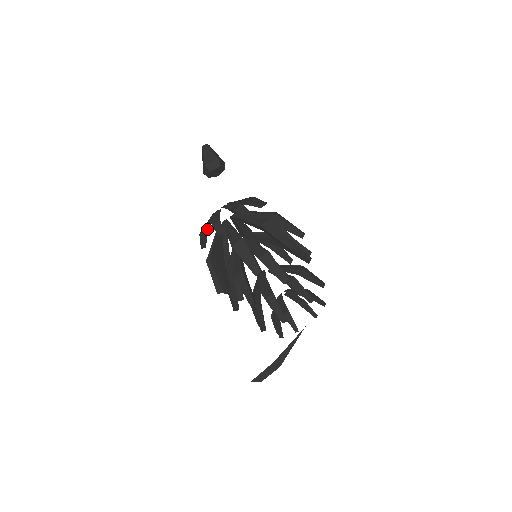
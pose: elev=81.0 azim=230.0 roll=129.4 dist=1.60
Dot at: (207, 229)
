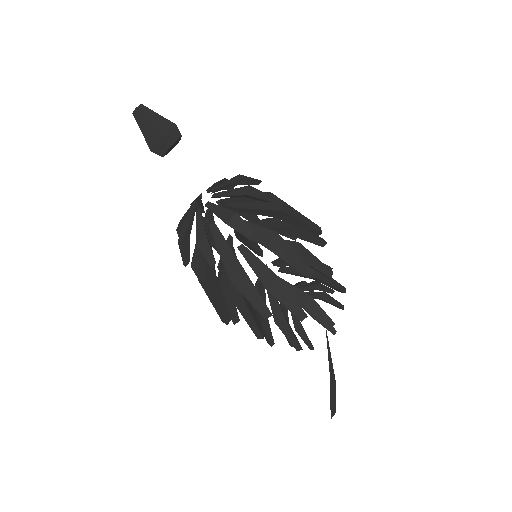
Dot at: (206, 234)
